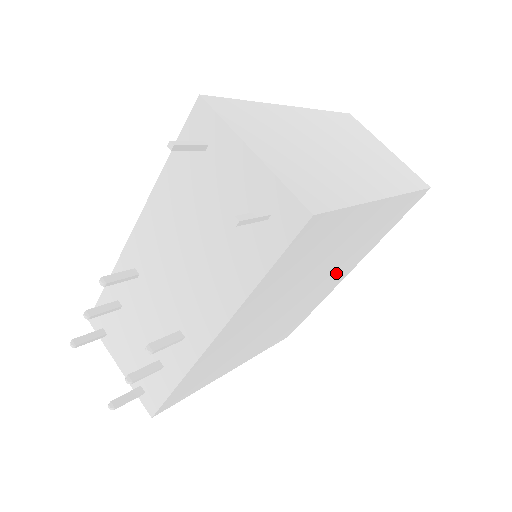
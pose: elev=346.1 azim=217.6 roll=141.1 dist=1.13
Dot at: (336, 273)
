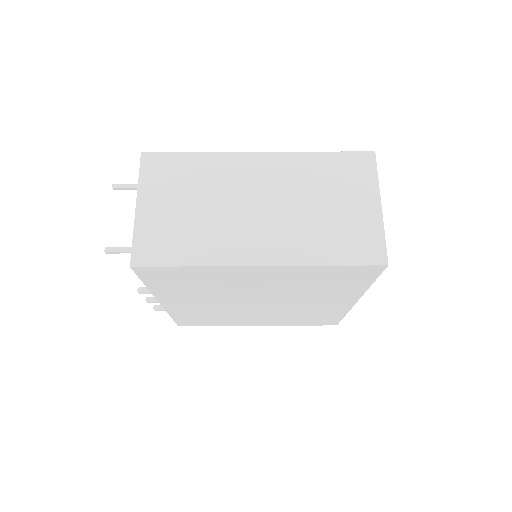
Dot at: (312, 298)
